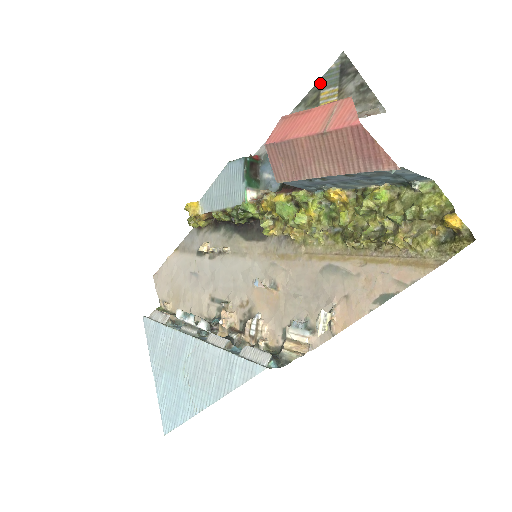
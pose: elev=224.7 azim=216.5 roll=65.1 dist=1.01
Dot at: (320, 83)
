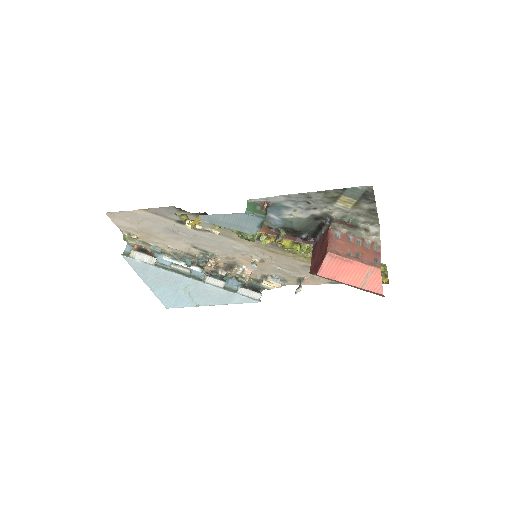
Dot at: (344, 191)
